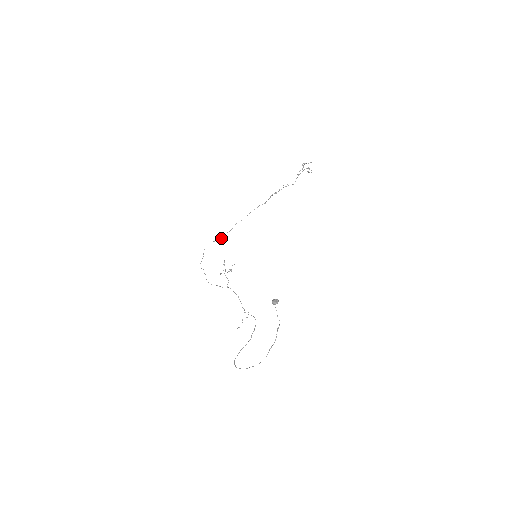
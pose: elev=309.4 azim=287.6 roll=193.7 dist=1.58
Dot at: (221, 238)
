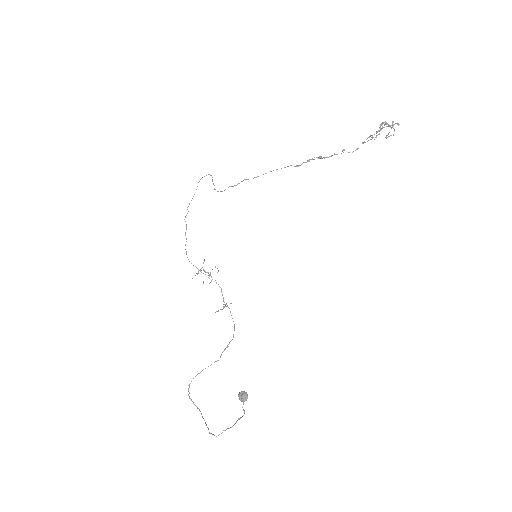
Dot at: (220, 191)
